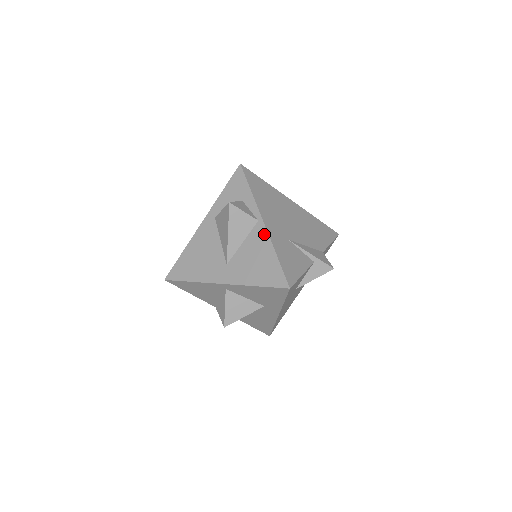
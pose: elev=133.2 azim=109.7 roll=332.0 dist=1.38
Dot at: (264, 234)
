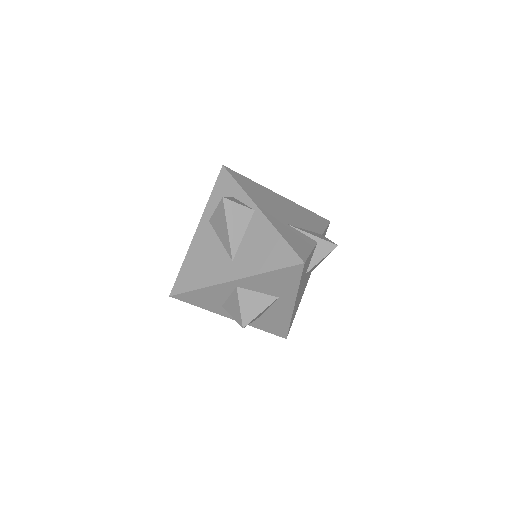
Dot at: (264, 221)
